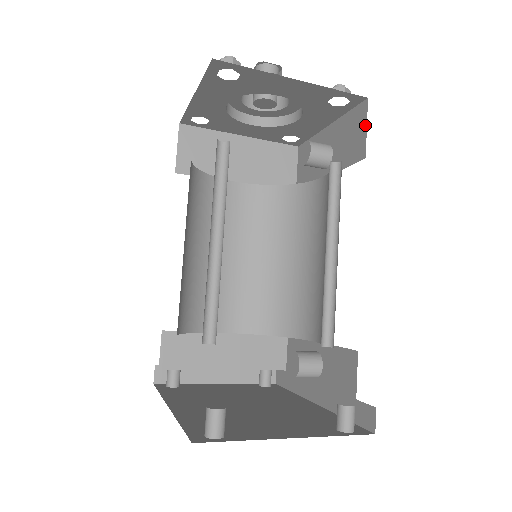
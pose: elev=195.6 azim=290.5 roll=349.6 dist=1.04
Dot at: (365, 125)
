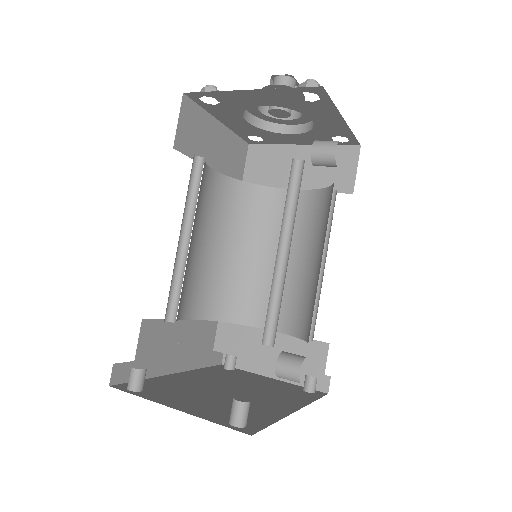
Dot at: occluded
